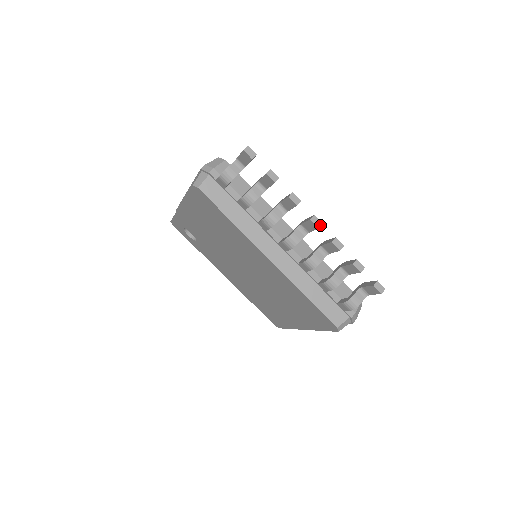
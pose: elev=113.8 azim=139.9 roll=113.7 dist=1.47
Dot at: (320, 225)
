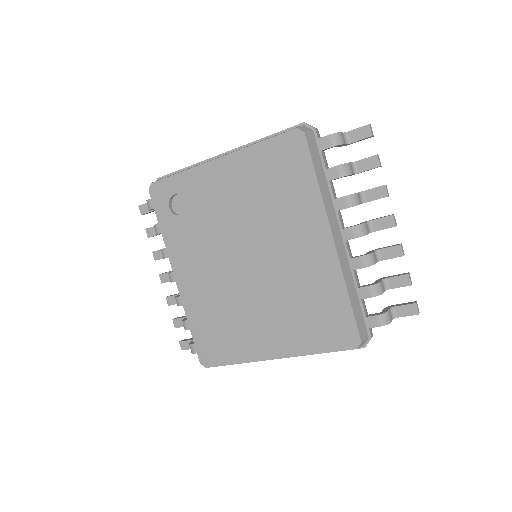
Dot at: (396, 225)
